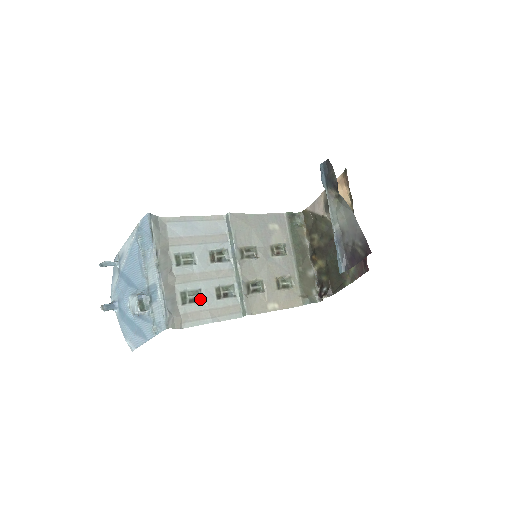
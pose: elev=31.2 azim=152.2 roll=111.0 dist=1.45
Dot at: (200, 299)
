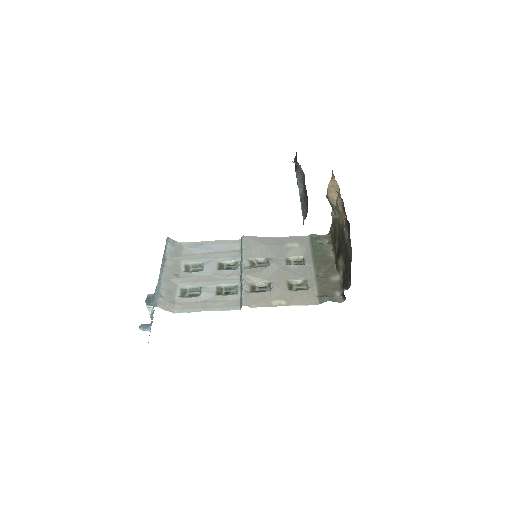
Dot at: (199, 295)
